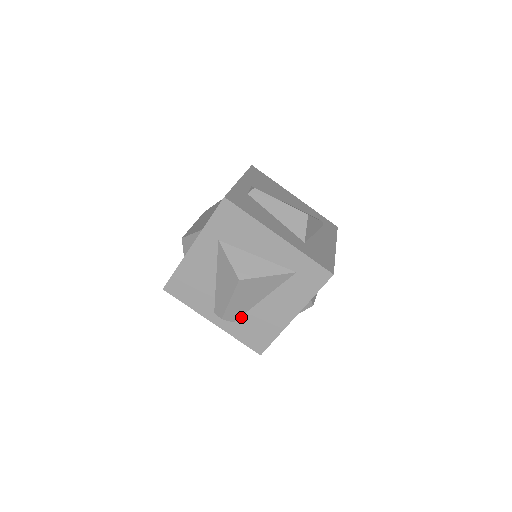
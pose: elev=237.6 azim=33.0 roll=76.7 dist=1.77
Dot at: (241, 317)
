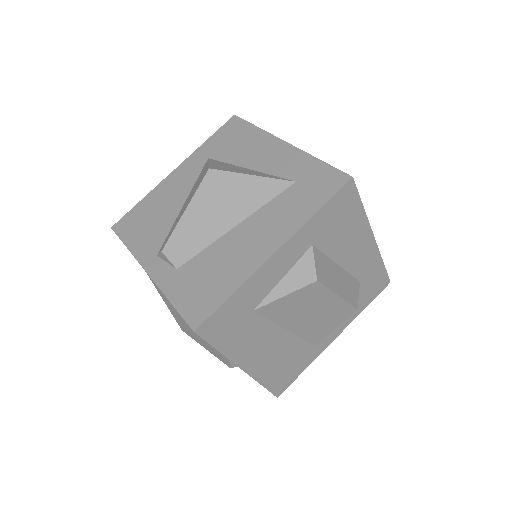
Dot at: (192, 259)
